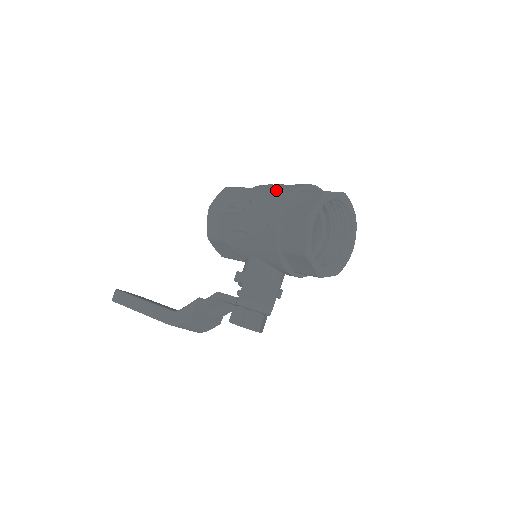
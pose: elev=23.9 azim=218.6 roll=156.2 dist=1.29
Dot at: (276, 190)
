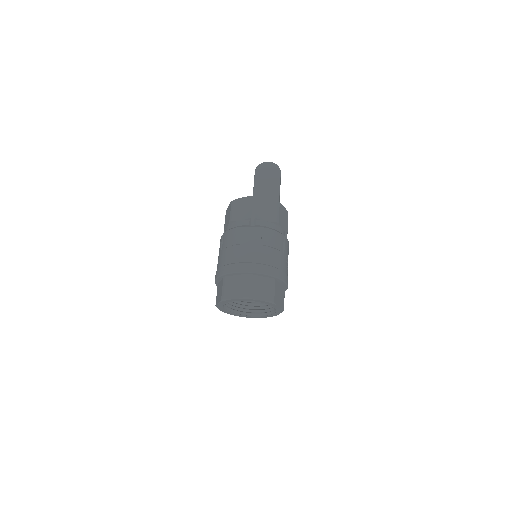
Dot at: (221, 259)
